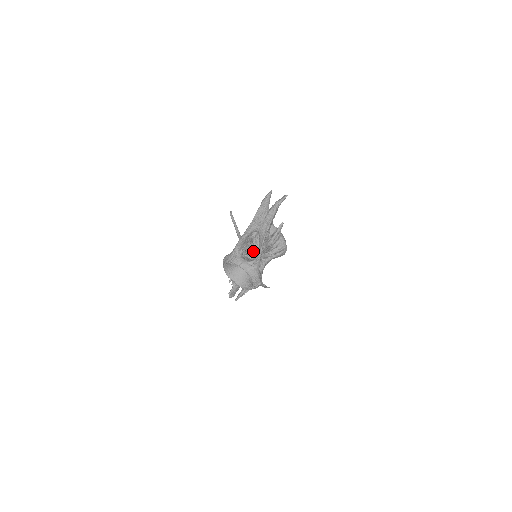
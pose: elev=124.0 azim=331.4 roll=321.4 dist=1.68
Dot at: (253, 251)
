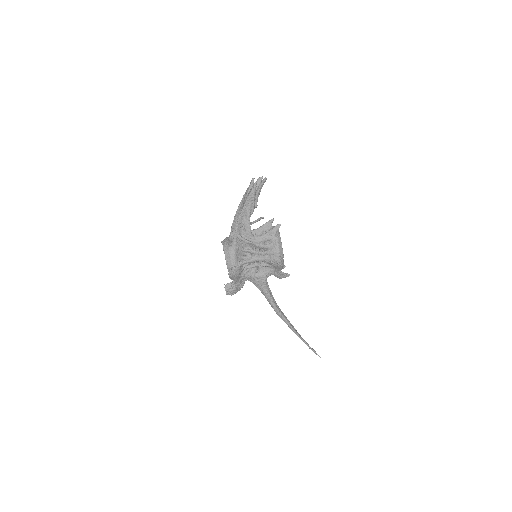
Dot at: occluded
